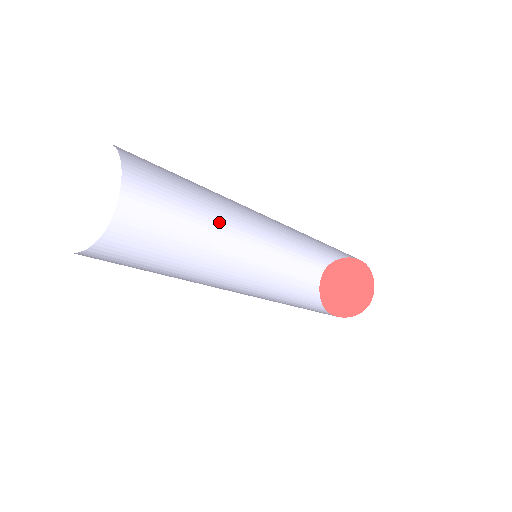
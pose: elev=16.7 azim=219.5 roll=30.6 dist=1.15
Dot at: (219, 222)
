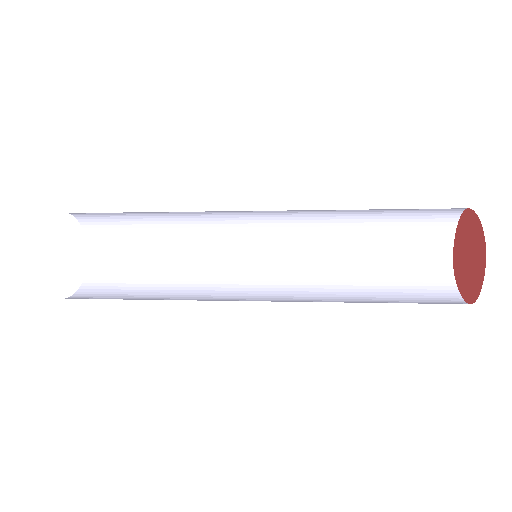
Dot at: (226, 211)
